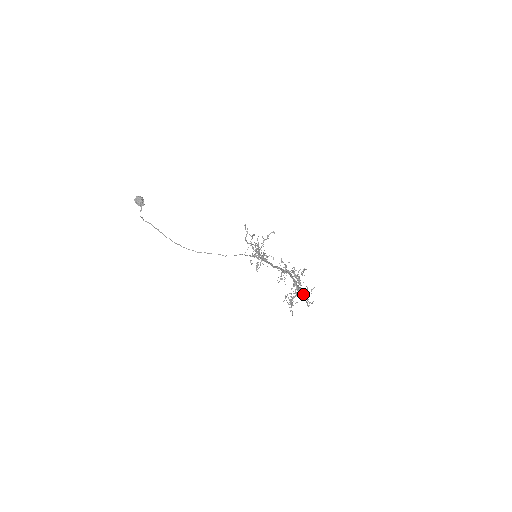
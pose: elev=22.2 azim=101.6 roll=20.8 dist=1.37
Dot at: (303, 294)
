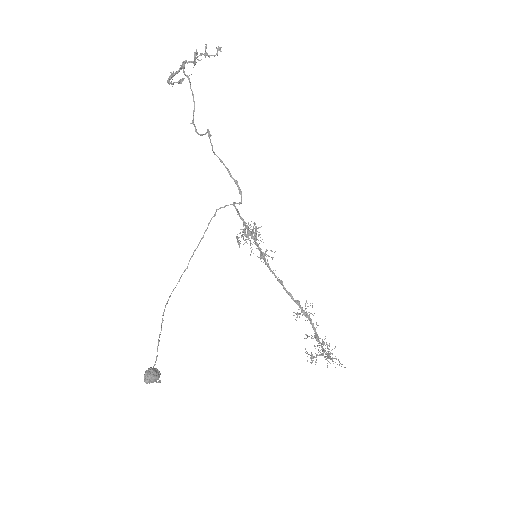
Dot at: (324, 352)
